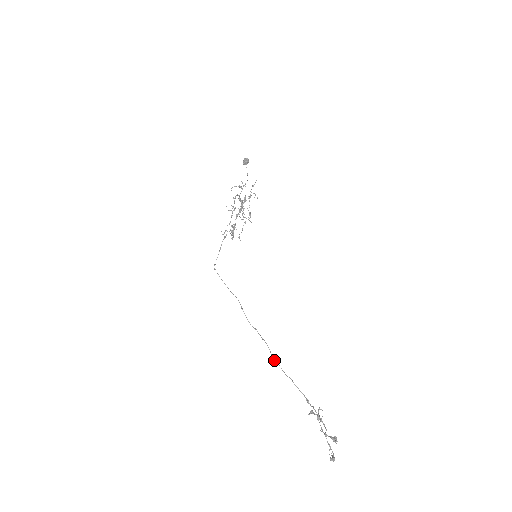
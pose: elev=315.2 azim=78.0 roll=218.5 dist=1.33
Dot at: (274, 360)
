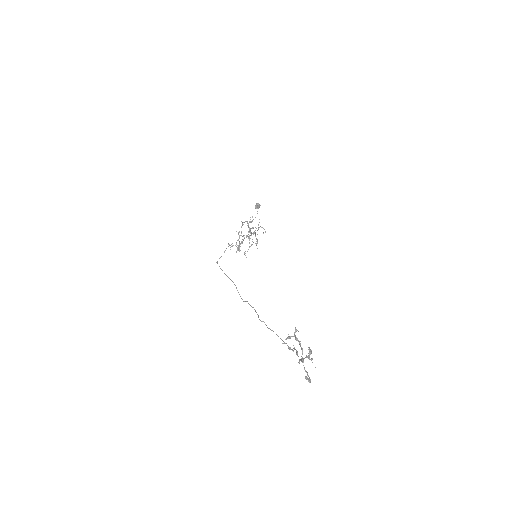
Dot at: (260, 320)
